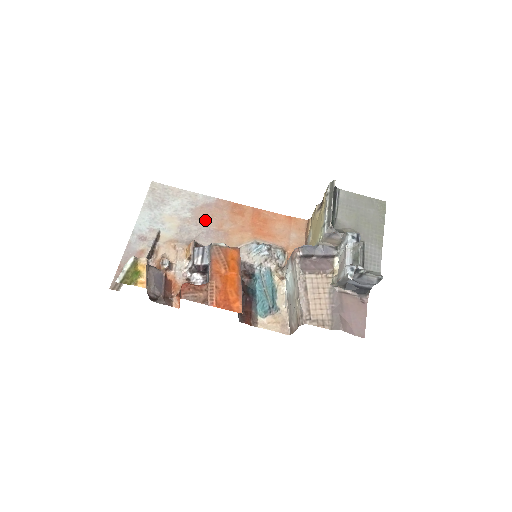
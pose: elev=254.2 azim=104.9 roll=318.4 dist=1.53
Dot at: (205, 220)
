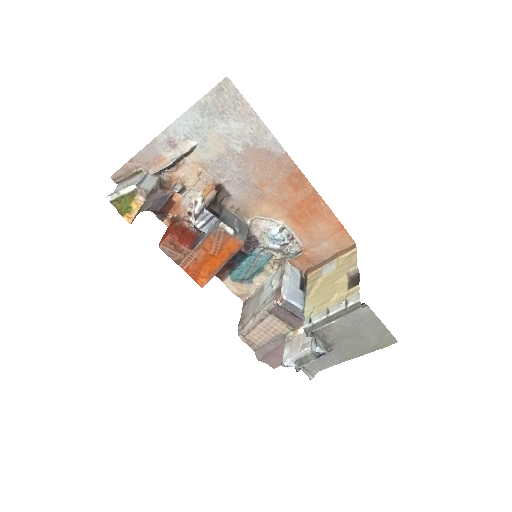
Dot at: (252, 168)
